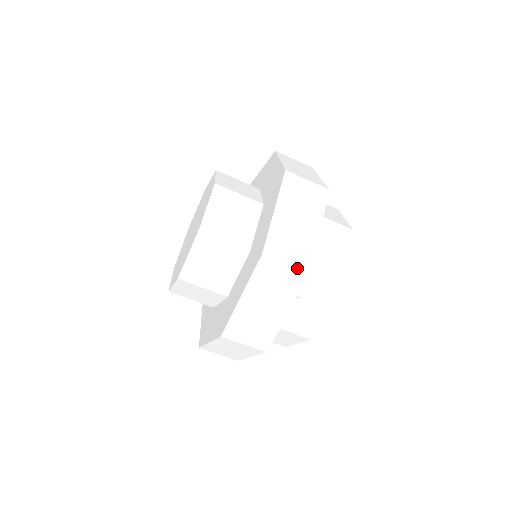
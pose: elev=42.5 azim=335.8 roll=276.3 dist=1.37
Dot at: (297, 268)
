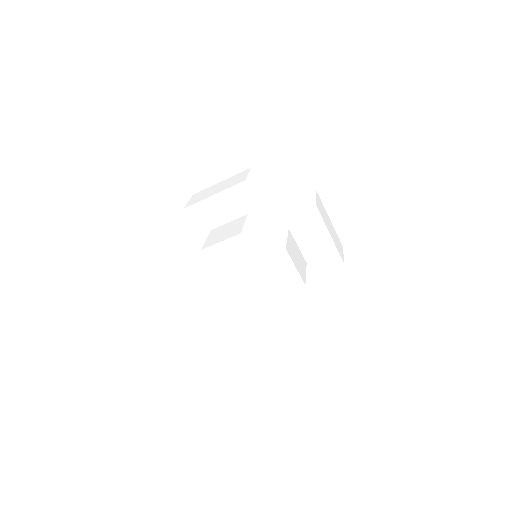
Dot at: occluded
